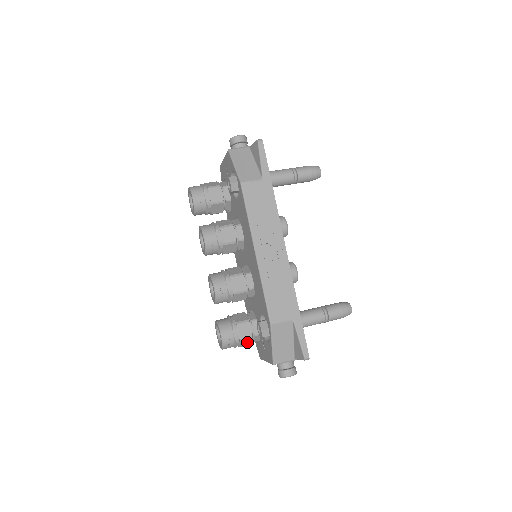
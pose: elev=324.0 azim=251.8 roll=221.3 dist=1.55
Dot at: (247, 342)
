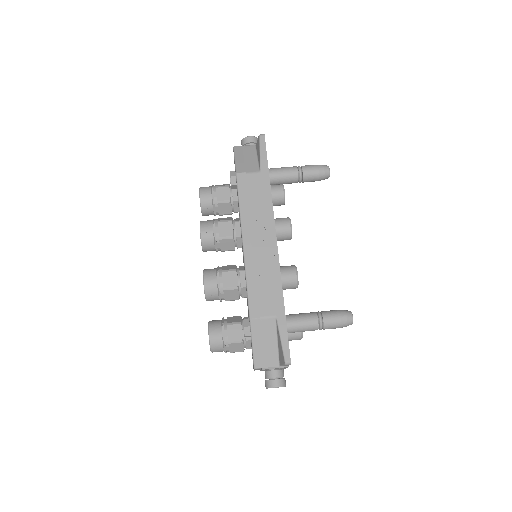
Dot at: (238, 347)
